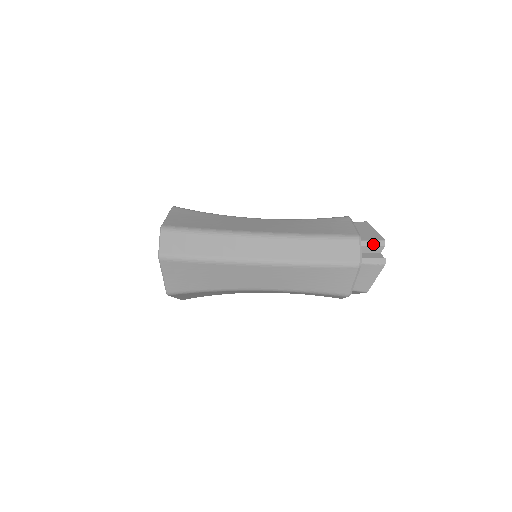
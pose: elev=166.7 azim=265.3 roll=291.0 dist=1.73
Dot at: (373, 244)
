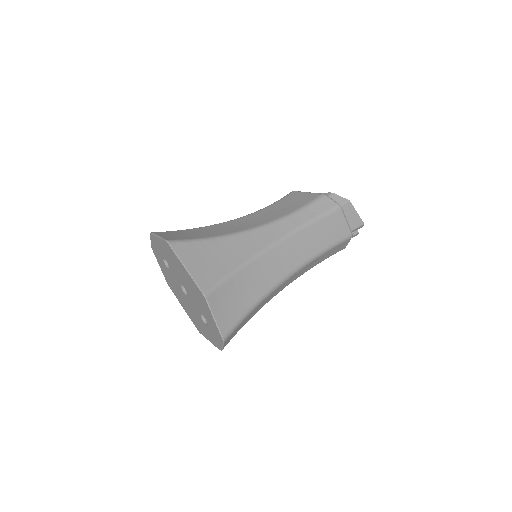
Dot at: occluded
